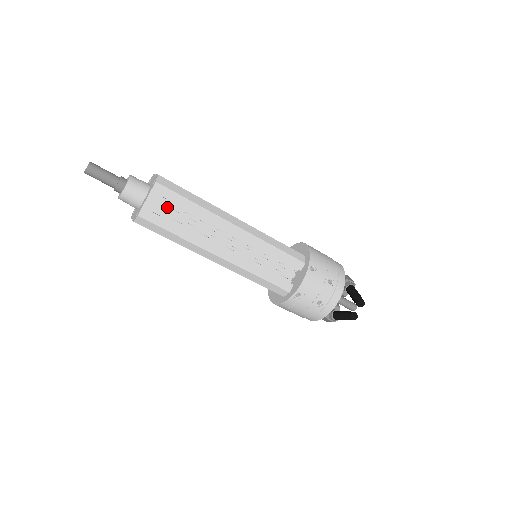
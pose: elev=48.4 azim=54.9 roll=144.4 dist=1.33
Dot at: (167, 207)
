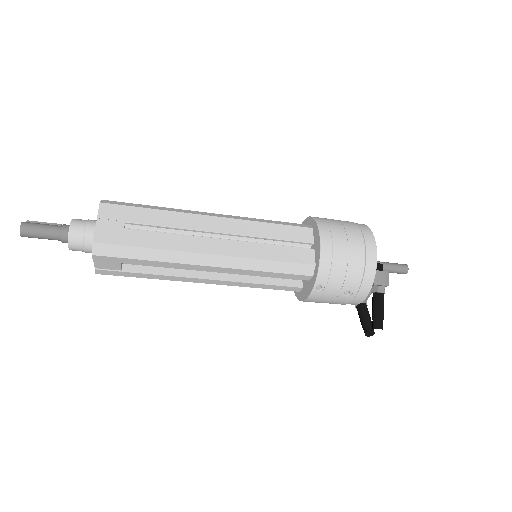
Dot at: (120, 265)
